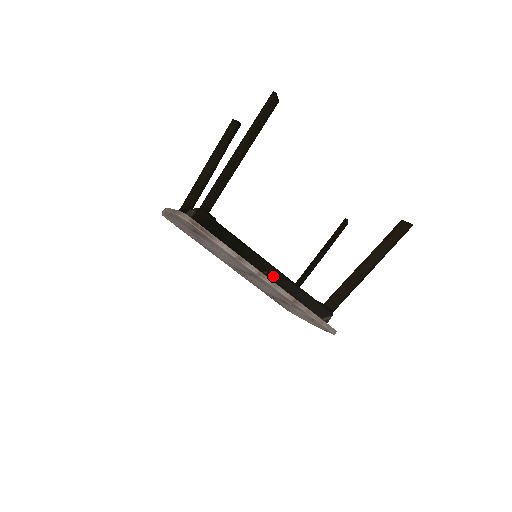
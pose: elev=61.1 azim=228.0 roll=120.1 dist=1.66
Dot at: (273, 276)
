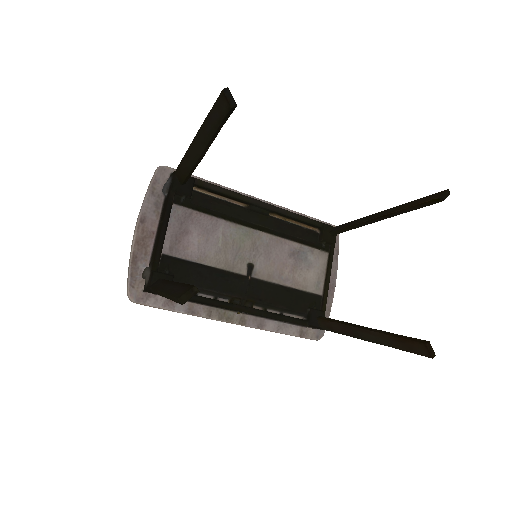
Dot at: (248, 314)
